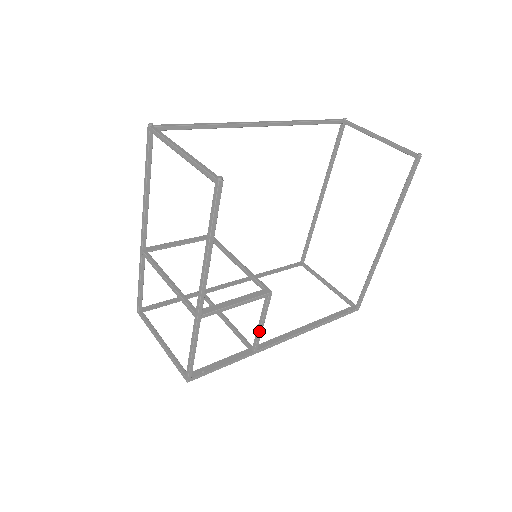
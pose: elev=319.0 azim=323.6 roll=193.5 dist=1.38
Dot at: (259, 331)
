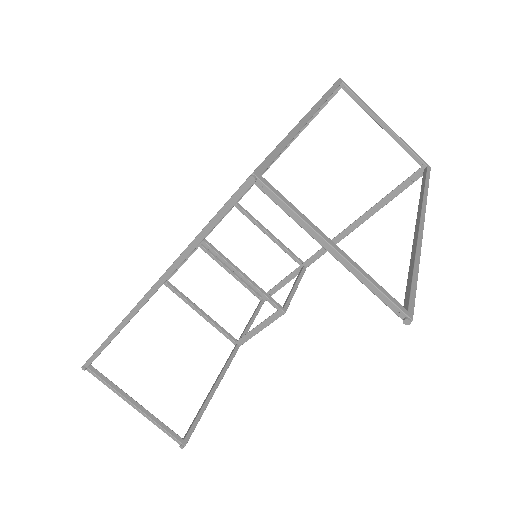
Dot at: (297, 285)
